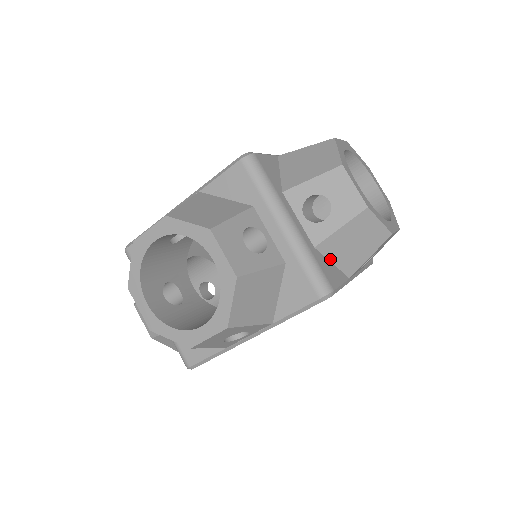
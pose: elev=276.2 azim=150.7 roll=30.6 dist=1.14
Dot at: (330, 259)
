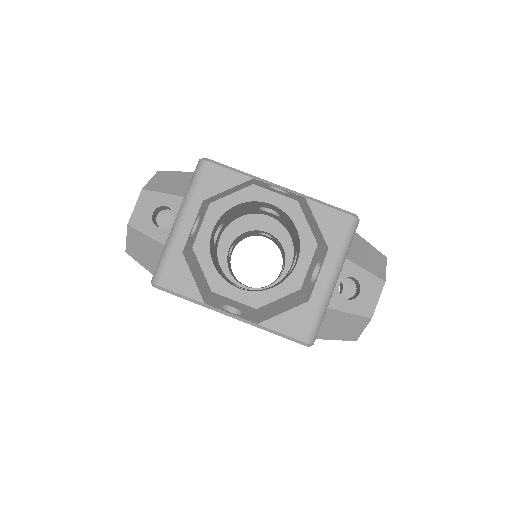
Dot at: (192, 272)
